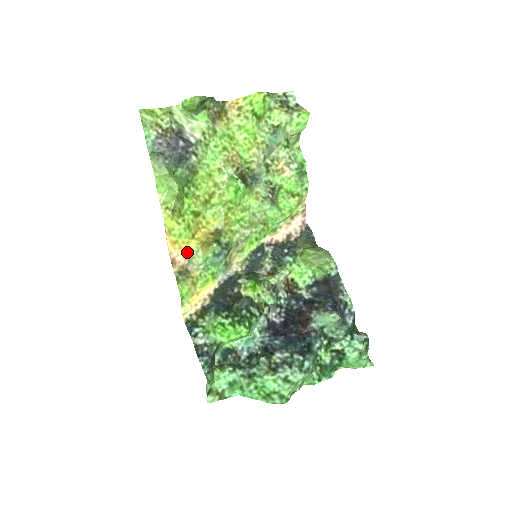
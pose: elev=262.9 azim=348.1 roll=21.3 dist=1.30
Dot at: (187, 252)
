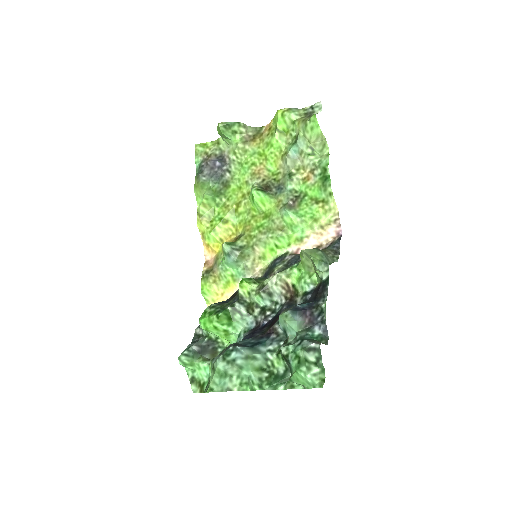
Dot at: (217, 255)
